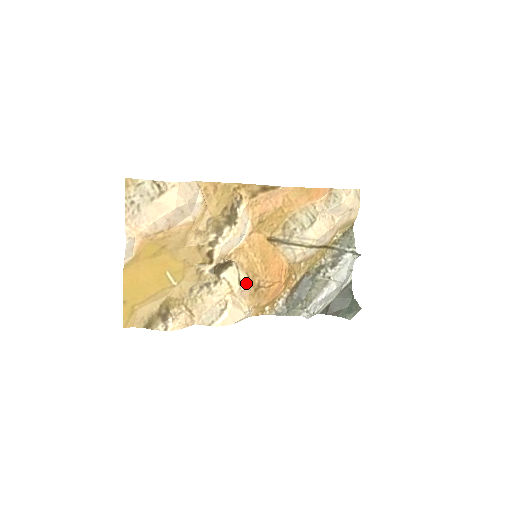
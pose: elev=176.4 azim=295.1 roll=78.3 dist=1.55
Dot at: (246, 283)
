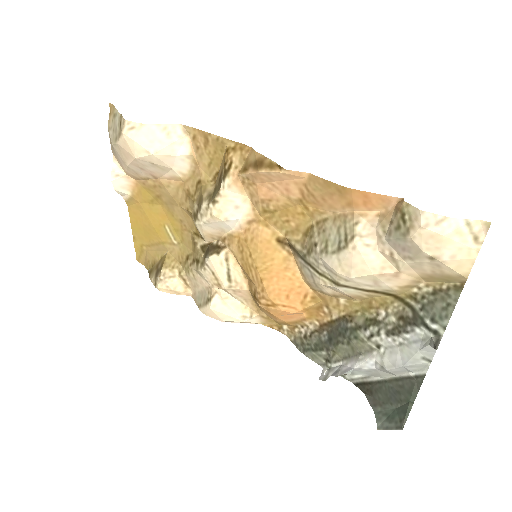
Dot at: (241, 284)
